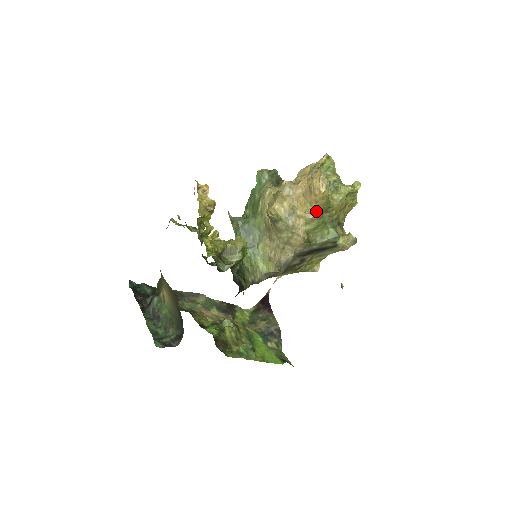
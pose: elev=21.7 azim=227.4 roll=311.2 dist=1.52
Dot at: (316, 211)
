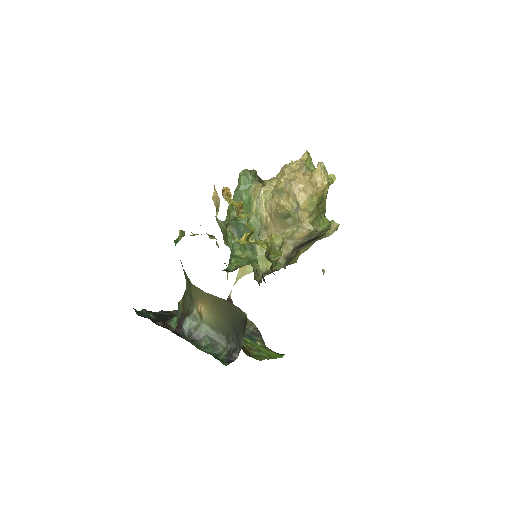
Dot at: (315, 203)
